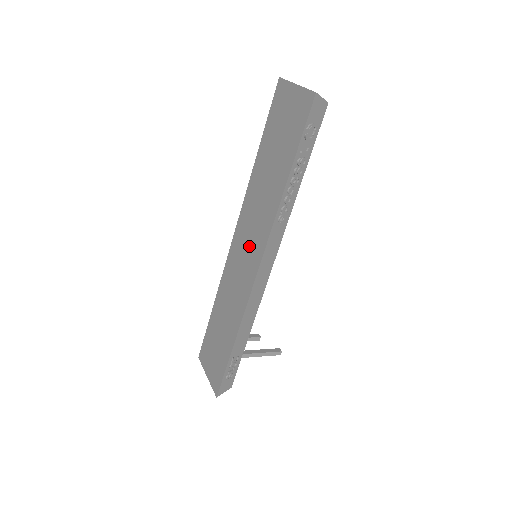
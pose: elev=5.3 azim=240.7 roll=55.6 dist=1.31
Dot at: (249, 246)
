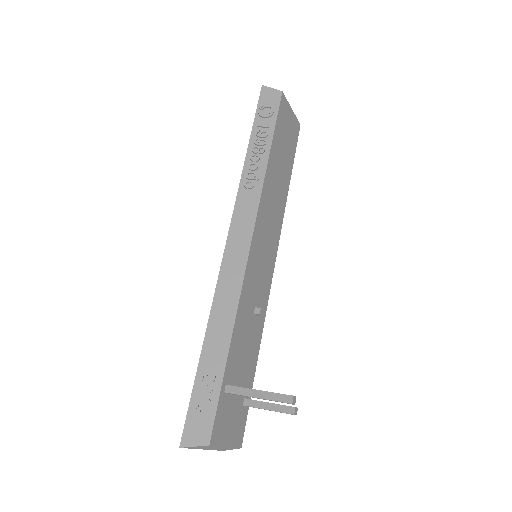
Dot at: occluded
